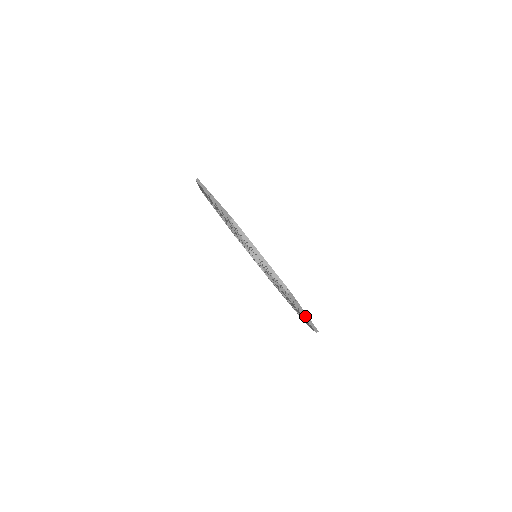
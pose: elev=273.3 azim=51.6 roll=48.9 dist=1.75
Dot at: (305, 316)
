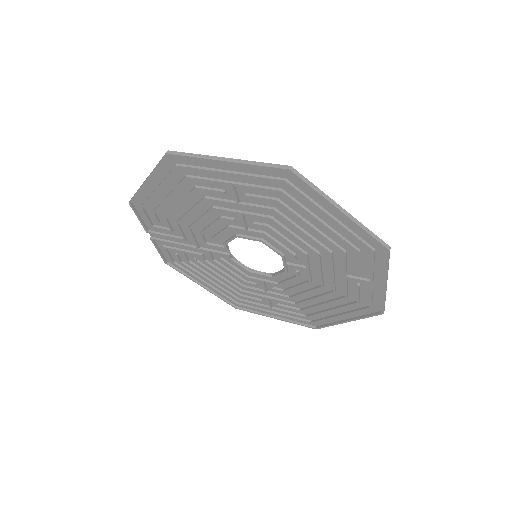
Dot at: (386, 288)
